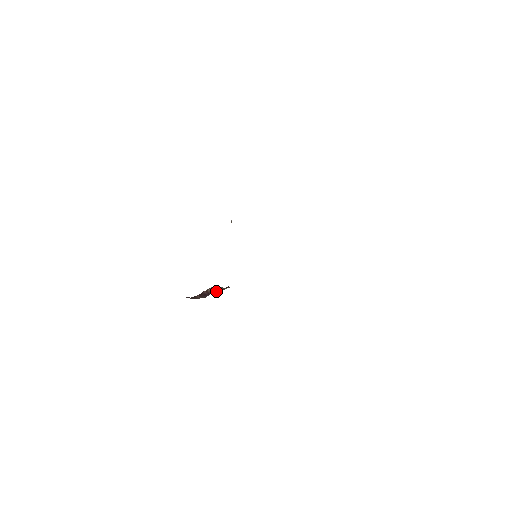
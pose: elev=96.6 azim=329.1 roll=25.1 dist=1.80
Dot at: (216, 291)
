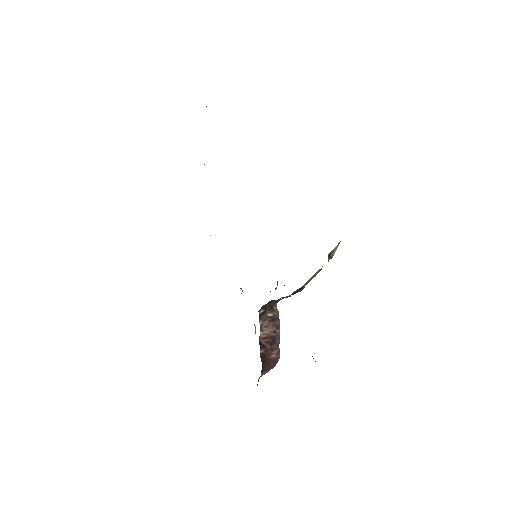
Dot at: (277, 328)
